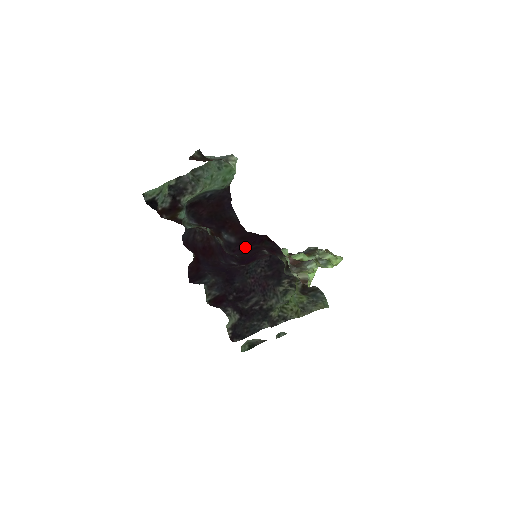
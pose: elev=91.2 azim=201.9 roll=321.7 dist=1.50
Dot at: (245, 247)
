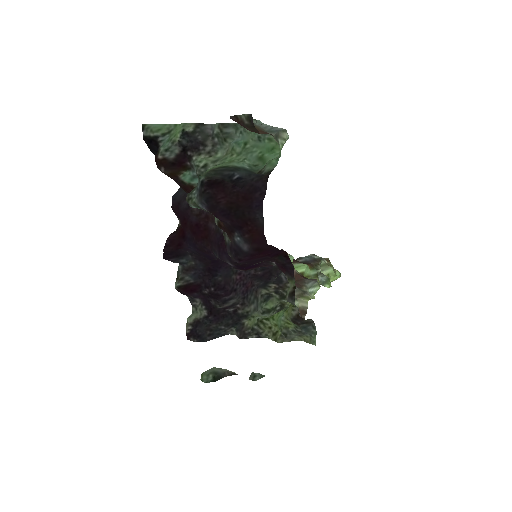
Dot at: (255, 258)
